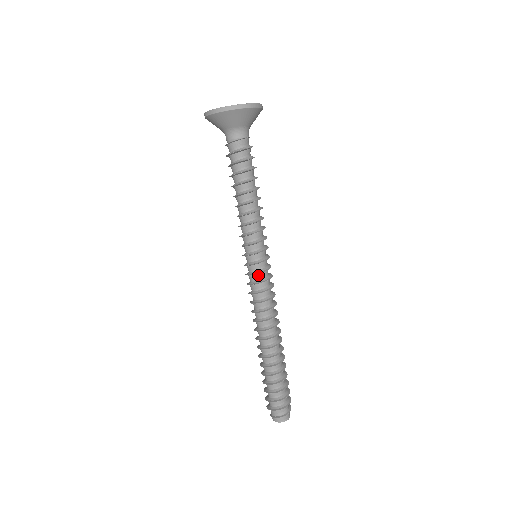
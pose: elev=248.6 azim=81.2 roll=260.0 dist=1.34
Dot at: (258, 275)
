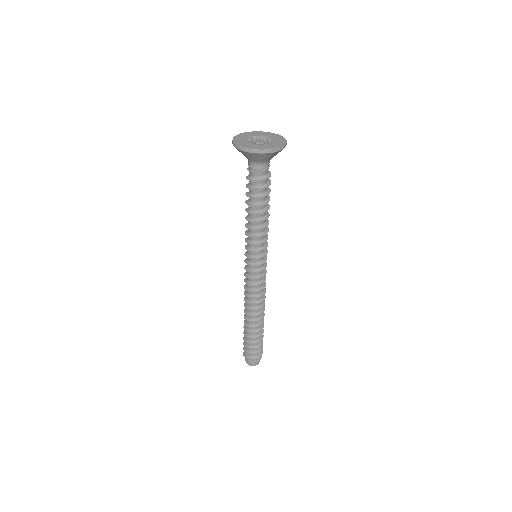
Dot at: (255, 273)
